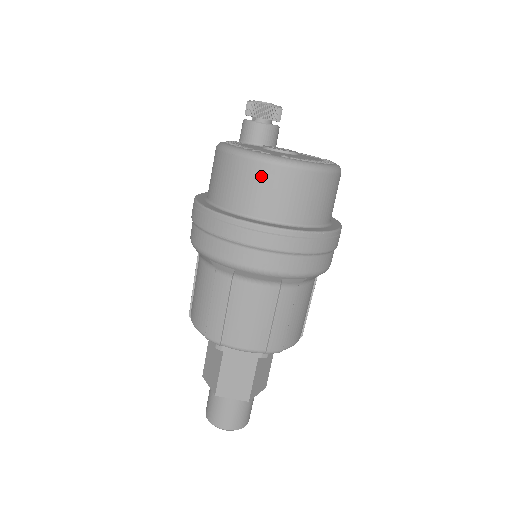
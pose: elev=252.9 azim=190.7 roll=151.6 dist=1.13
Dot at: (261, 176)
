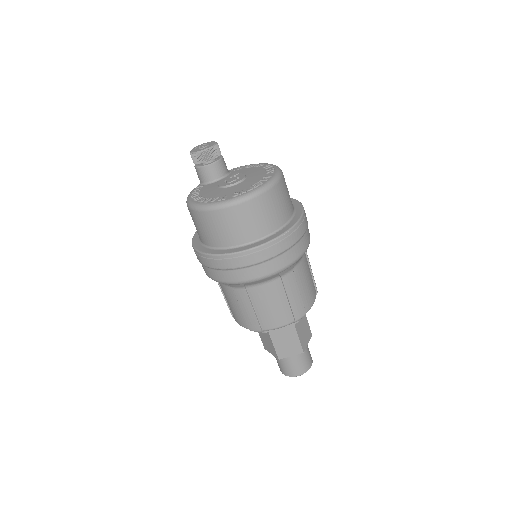
Dot at: (226, 218)
